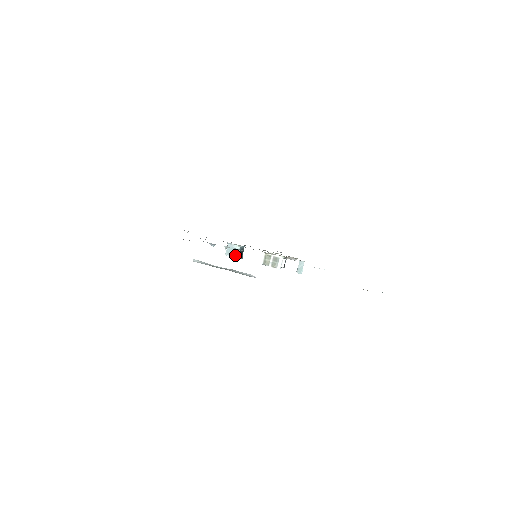
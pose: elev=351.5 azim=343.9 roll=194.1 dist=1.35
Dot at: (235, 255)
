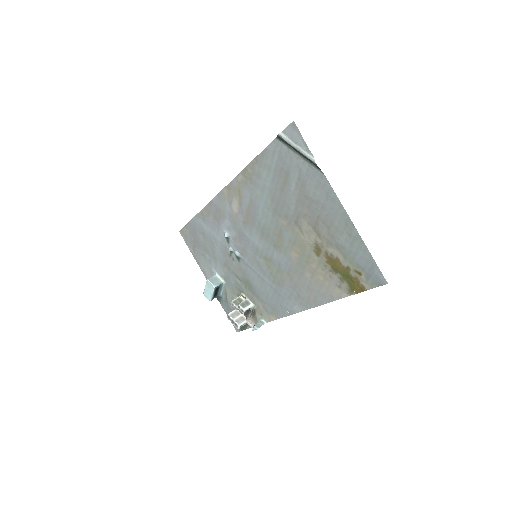
Dot at: (215, 284)
